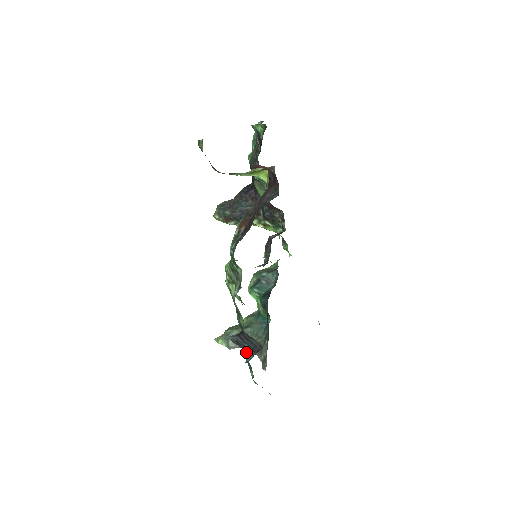
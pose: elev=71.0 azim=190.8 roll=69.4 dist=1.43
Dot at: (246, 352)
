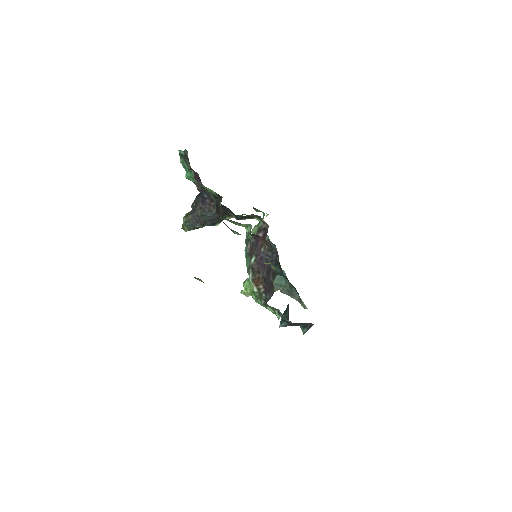
Dot at: occluded
